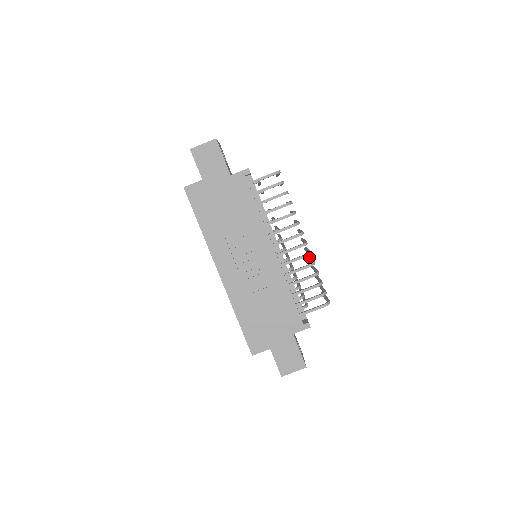
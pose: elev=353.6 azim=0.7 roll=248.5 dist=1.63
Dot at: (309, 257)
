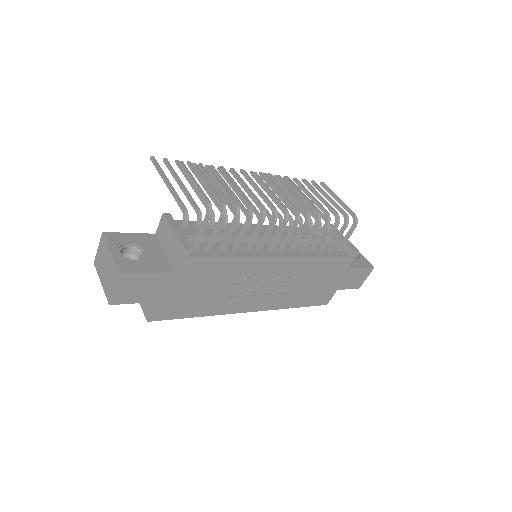
Dot at: (290, 186)
